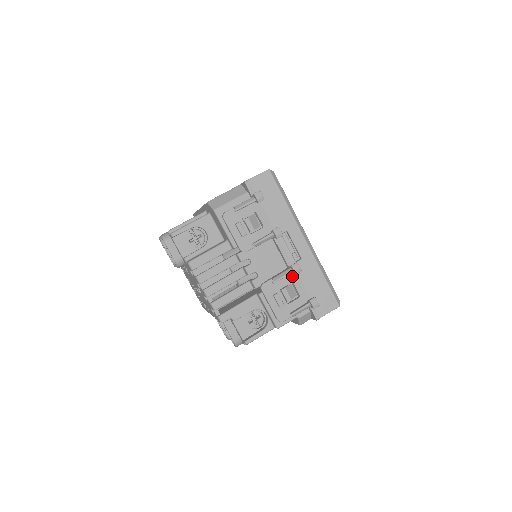
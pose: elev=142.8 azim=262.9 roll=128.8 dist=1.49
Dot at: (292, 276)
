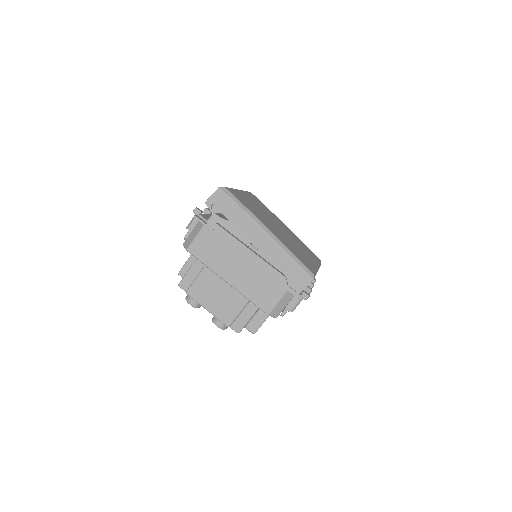
Dot at: occluded
